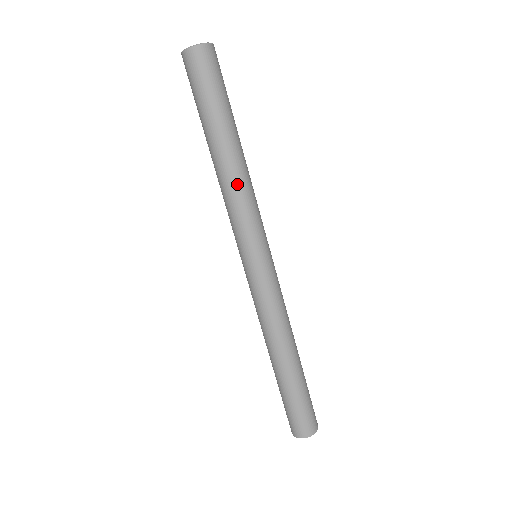
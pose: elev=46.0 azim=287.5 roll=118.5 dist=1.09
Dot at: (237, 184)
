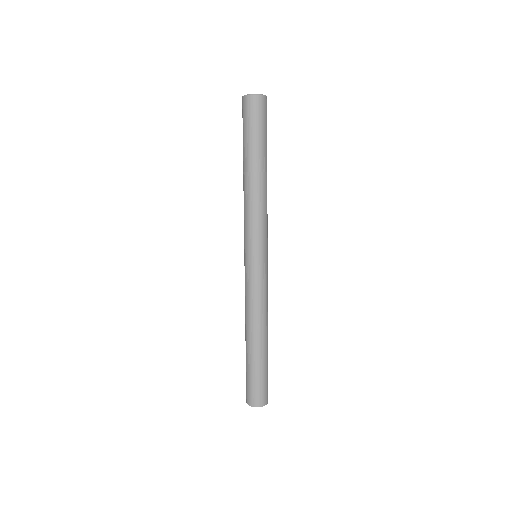
Dot at: (258, 199)
